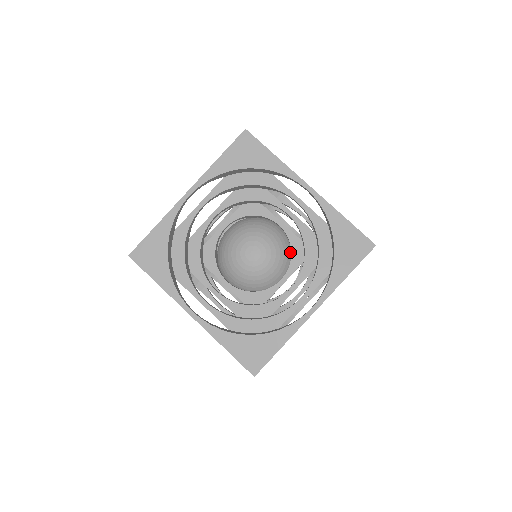
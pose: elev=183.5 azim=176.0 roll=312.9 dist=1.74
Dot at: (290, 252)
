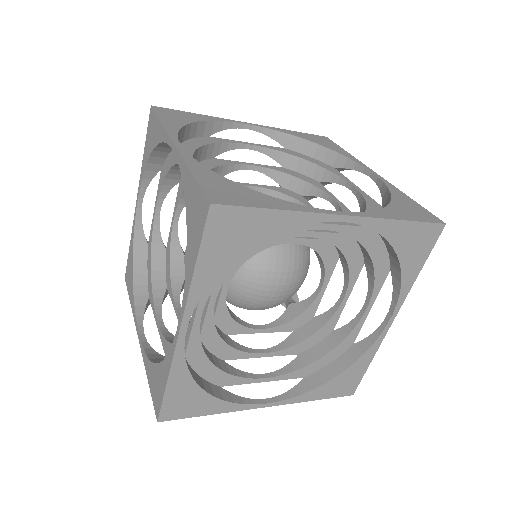
Dot at: occluded
